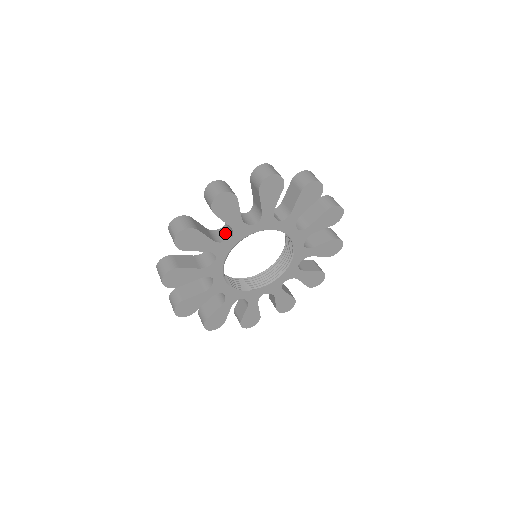
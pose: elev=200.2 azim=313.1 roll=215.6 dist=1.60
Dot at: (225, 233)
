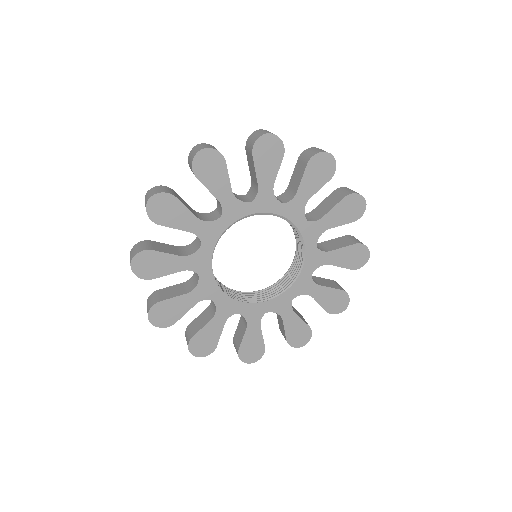
Dot at: occluded
